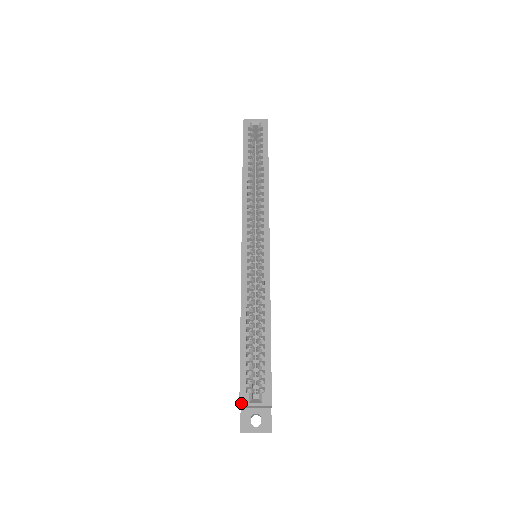
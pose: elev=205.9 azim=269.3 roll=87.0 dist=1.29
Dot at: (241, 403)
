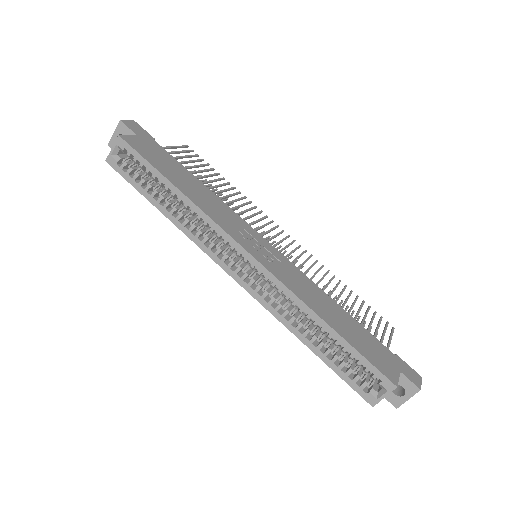
Dot at: (372, 404)
